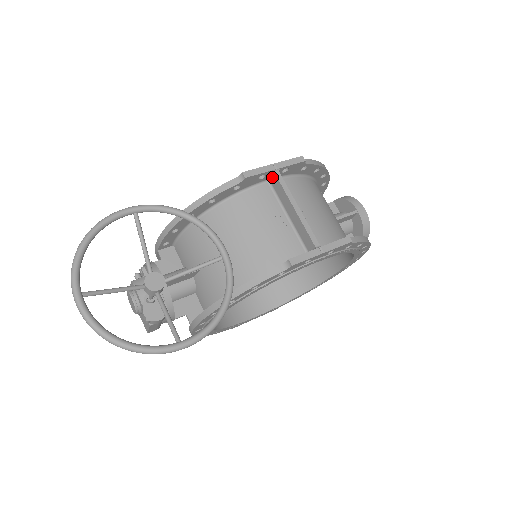
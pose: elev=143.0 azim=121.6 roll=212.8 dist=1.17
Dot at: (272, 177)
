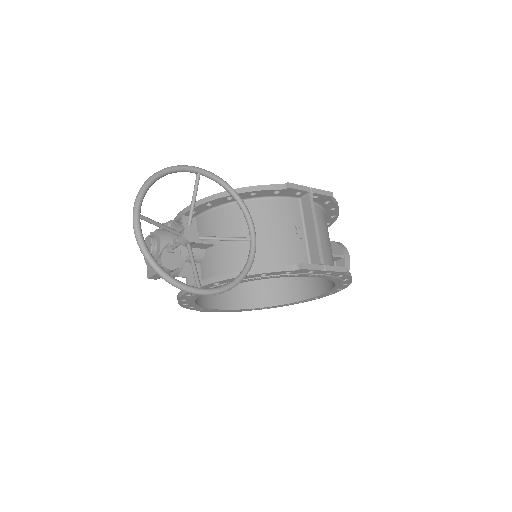
Dot at: (305, 197)
